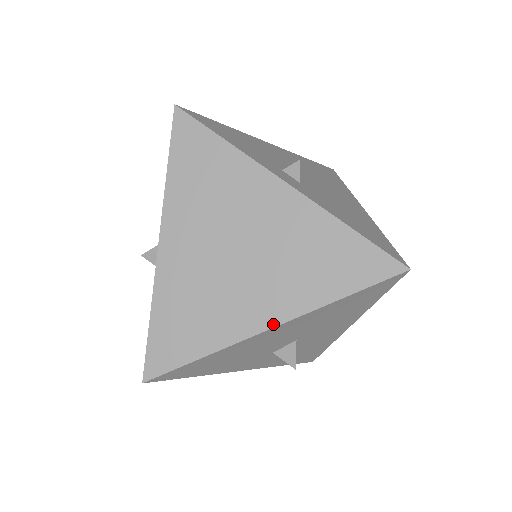
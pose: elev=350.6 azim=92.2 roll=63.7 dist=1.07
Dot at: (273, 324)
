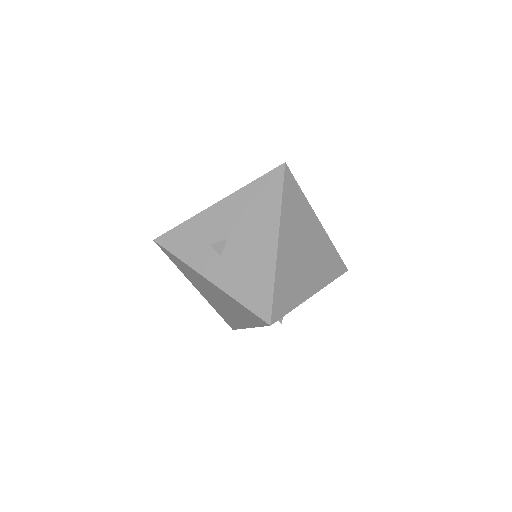
Dot at: (315, 292)
